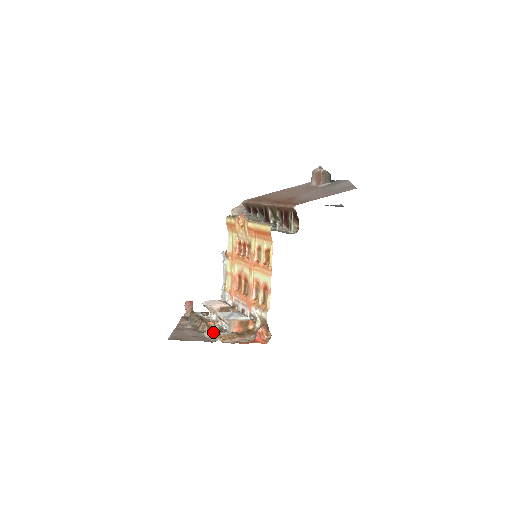
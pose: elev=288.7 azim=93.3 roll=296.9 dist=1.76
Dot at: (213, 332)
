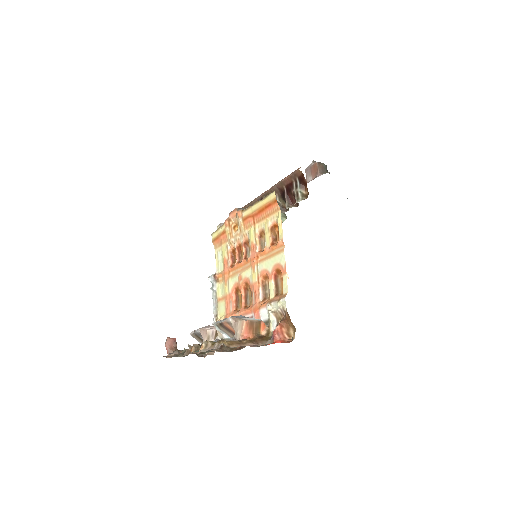
Dot at: (212, 343)
